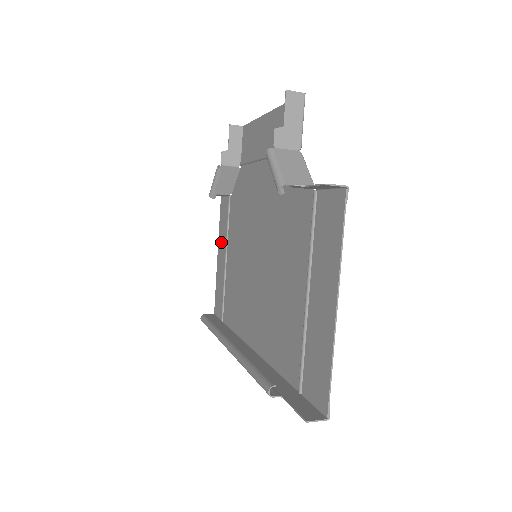
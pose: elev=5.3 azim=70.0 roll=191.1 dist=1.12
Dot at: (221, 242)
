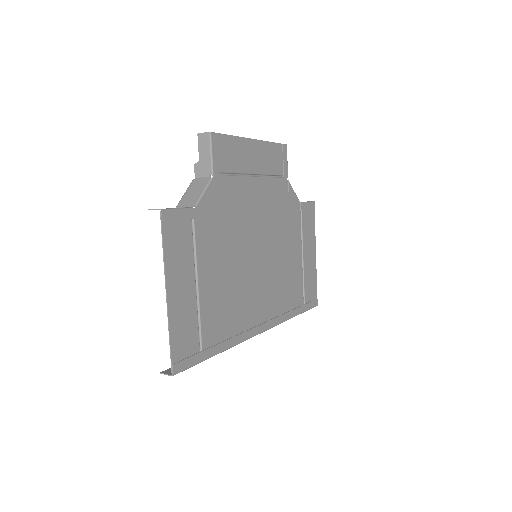
Dot at: (310, 242)
